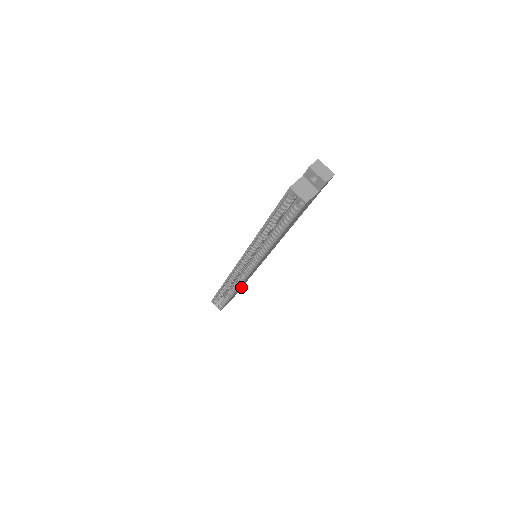
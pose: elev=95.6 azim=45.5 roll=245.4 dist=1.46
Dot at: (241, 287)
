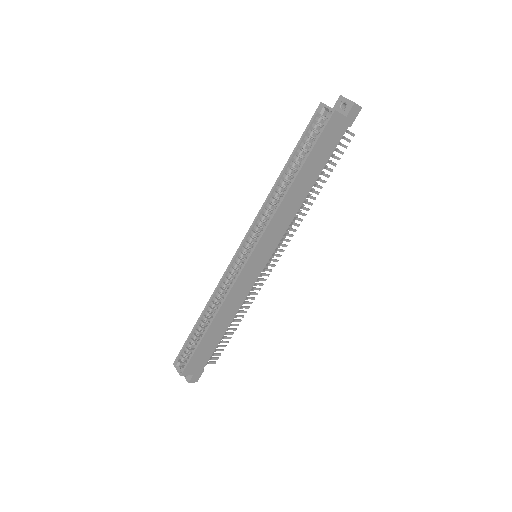
Dot at: (219, 336)
